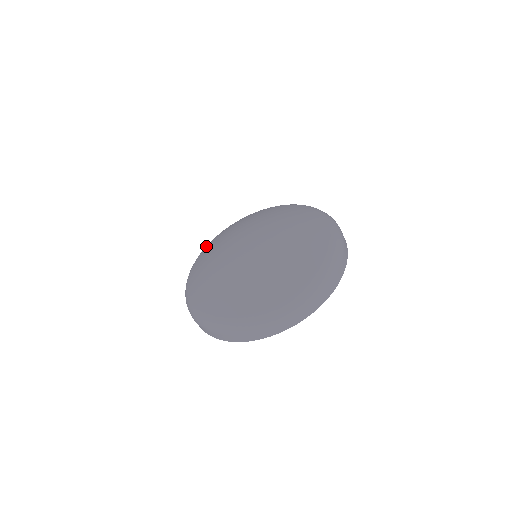
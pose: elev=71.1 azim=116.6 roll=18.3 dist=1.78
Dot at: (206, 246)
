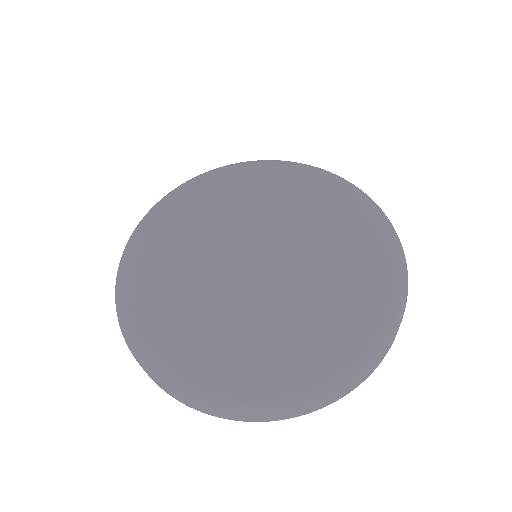
Dot at: (141, 225)
